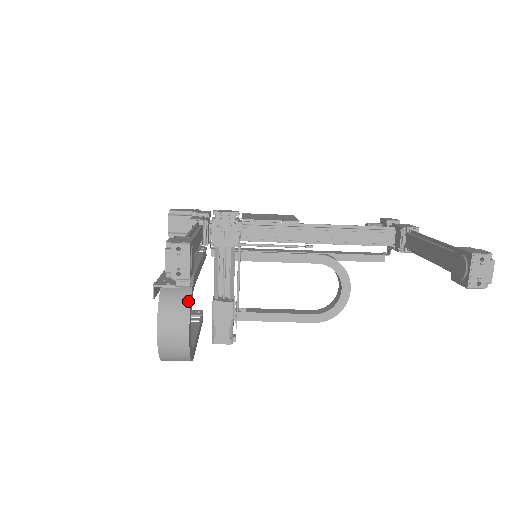
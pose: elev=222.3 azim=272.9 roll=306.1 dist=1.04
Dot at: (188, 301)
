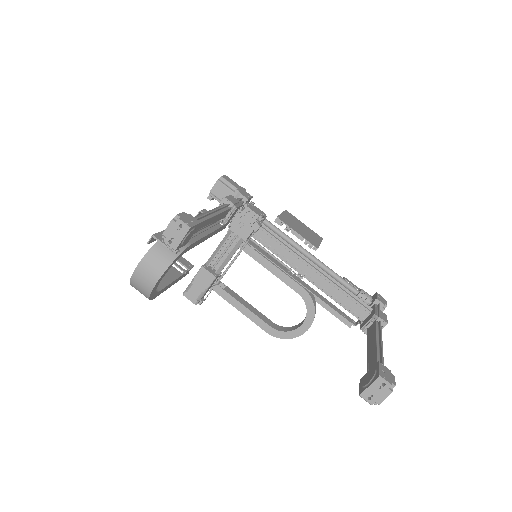
Dot at: (171, 261)
